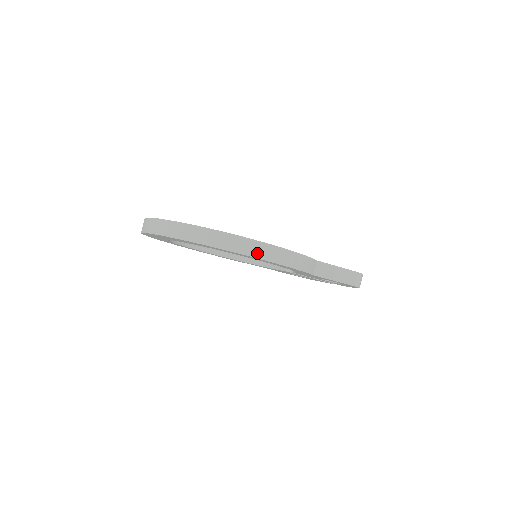
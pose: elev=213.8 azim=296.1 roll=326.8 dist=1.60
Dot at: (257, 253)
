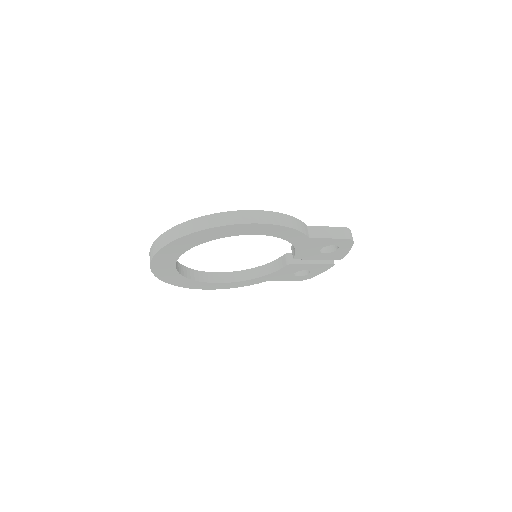
Dot at: (254, 219)
